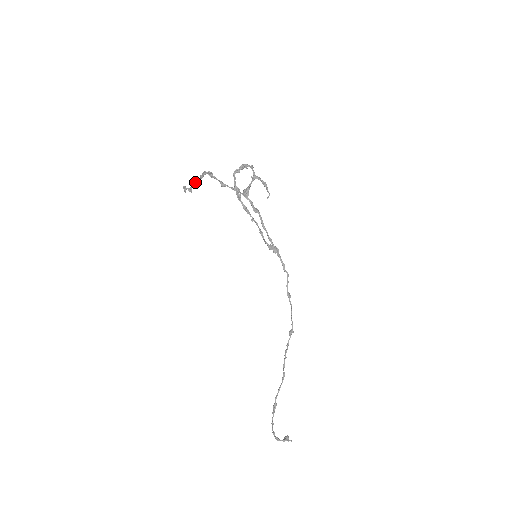
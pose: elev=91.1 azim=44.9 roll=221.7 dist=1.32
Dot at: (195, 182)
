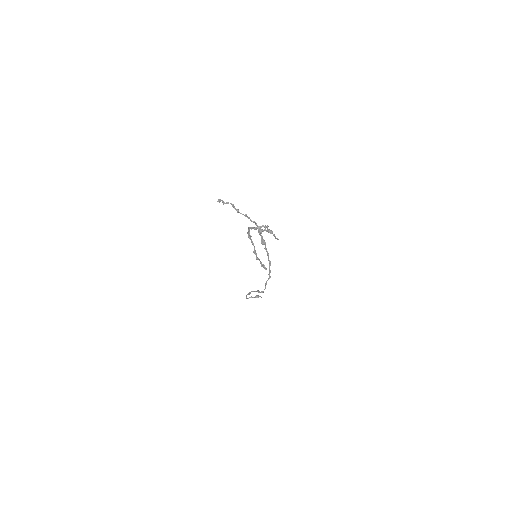
Dot at: (227, 203)
